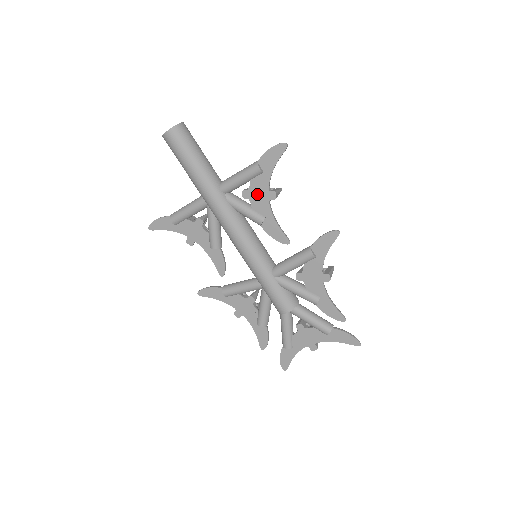
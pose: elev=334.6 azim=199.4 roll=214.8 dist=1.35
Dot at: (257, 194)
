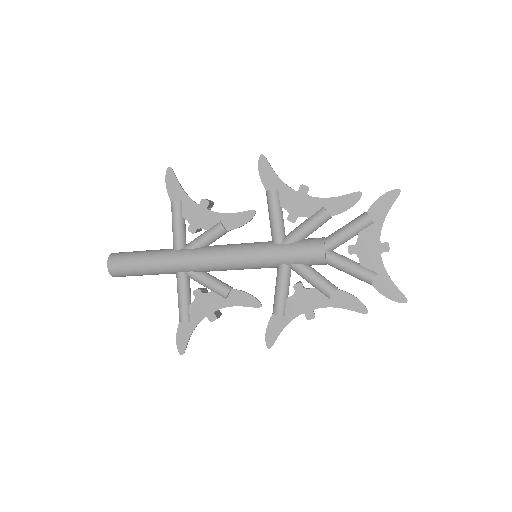
Dot at: (197, 218)
